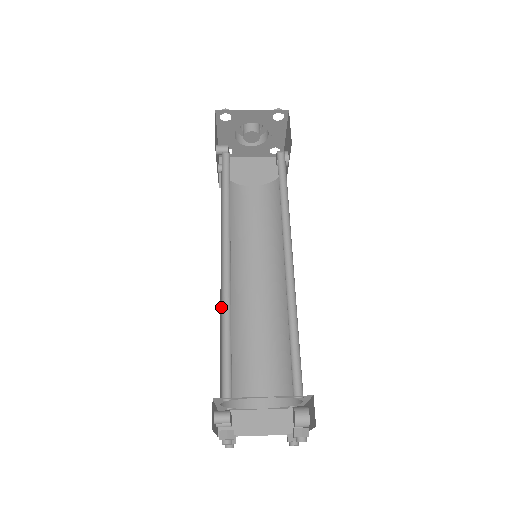
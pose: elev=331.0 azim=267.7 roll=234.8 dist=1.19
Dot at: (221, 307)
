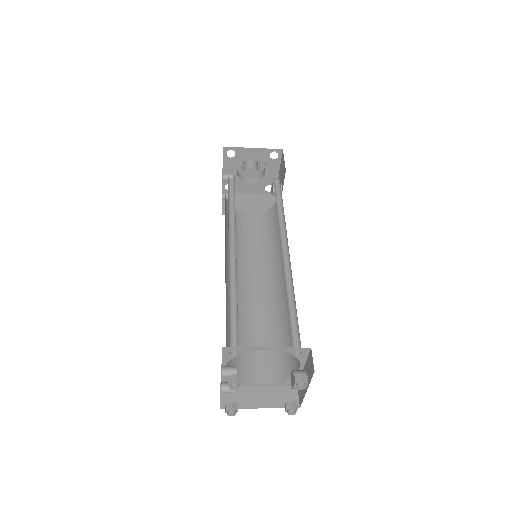
Dot at: occluded
